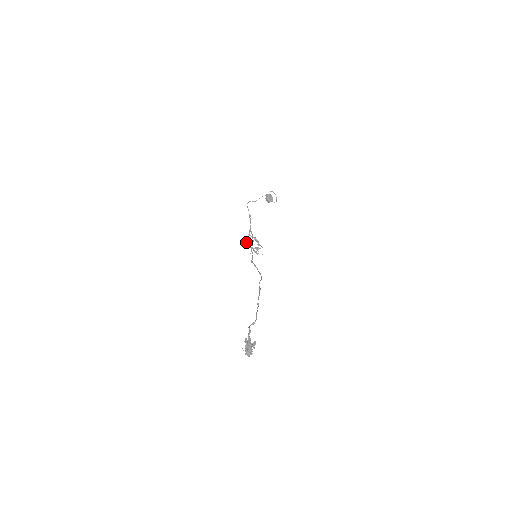
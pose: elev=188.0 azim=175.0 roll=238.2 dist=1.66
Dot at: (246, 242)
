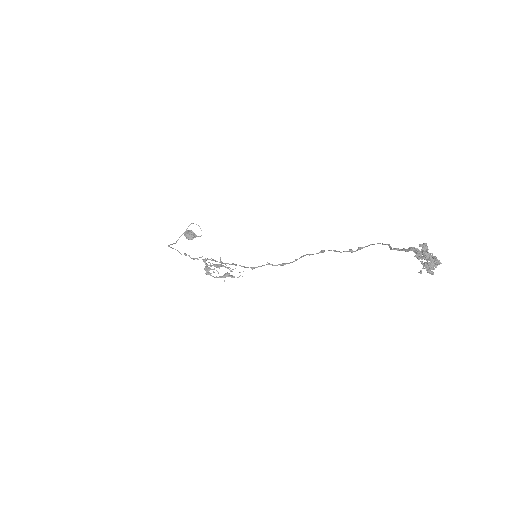
Dot at: occluded
